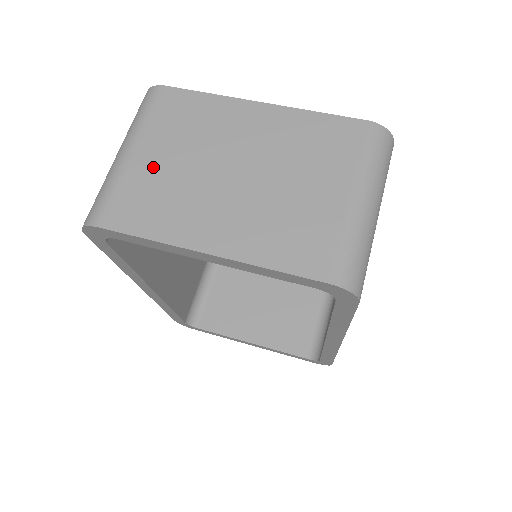
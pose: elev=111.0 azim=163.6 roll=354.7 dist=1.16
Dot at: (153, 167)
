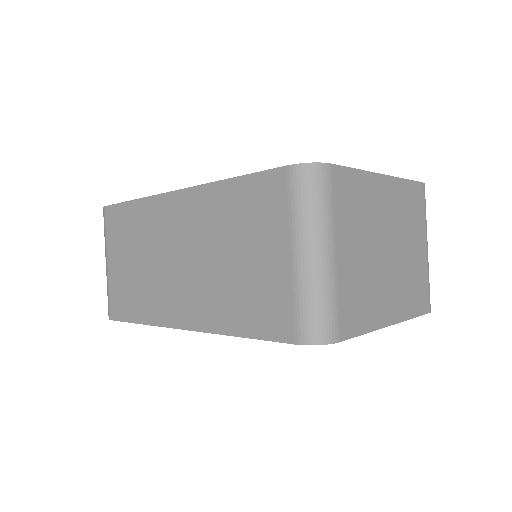
Dot at: (351, 265)
